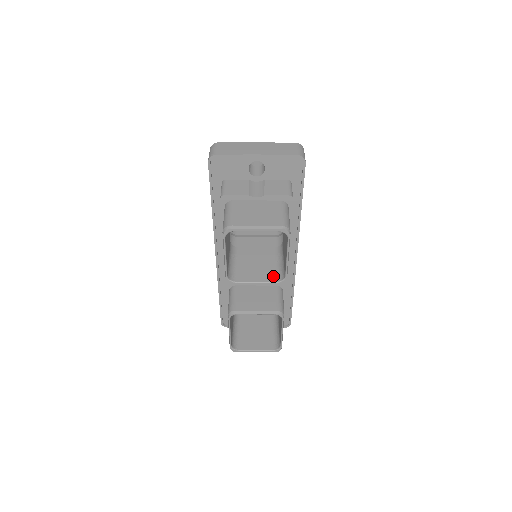
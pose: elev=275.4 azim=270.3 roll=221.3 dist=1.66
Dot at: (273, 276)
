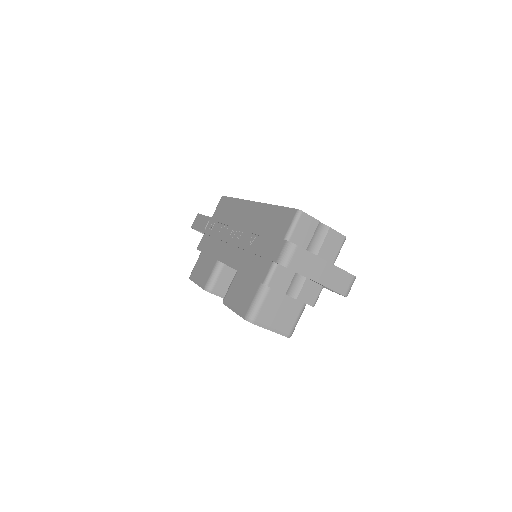
Dot at: occluded
